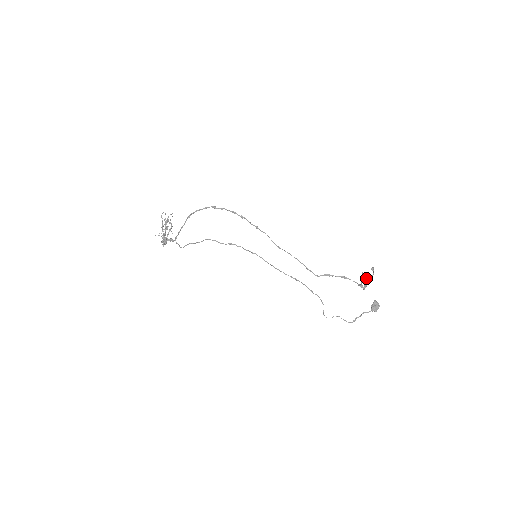
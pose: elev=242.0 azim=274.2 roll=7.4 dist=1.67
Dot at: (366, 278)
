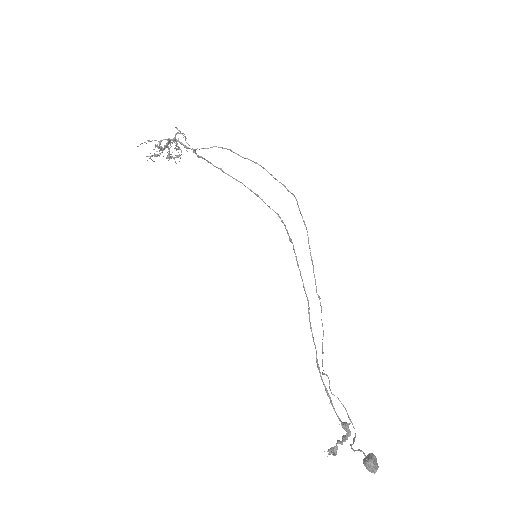
Dot at: occluded
